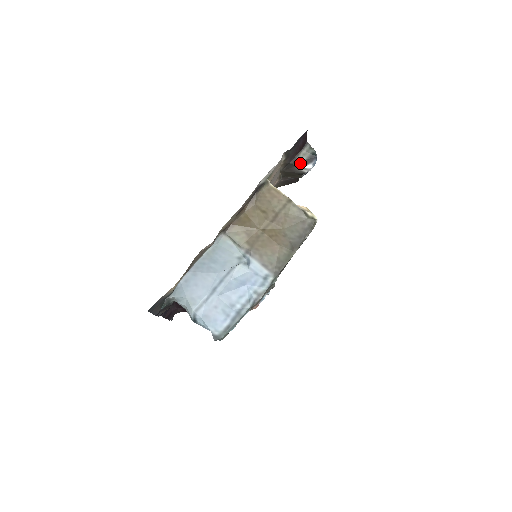
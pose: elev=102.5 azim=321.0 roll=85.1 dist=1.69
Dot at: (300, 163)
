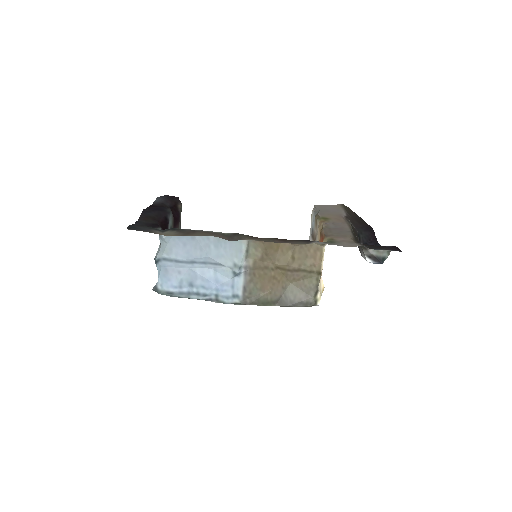
Dot at: (367, 251)
